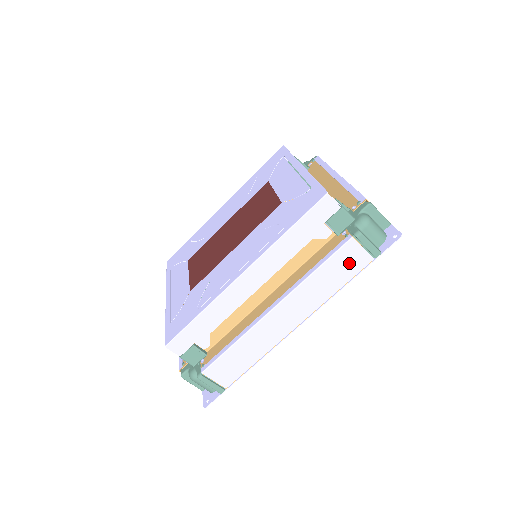
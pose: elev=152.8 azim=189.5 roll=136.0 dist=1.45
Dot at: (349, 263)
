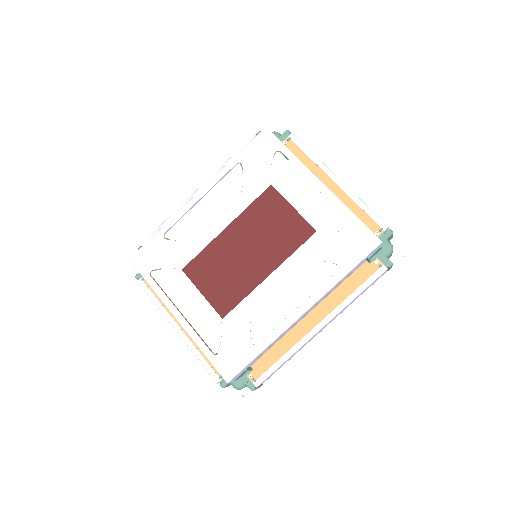
Dot at: occluded
